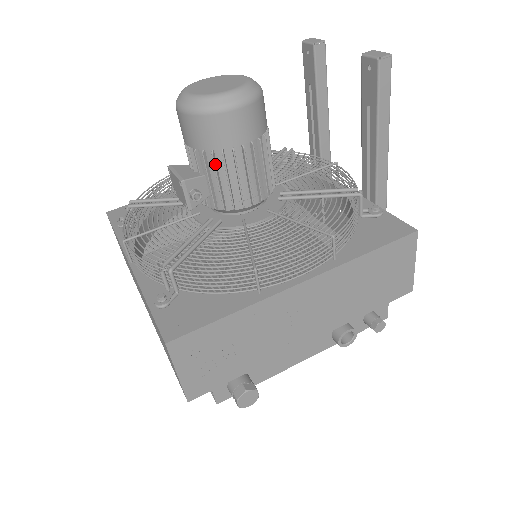
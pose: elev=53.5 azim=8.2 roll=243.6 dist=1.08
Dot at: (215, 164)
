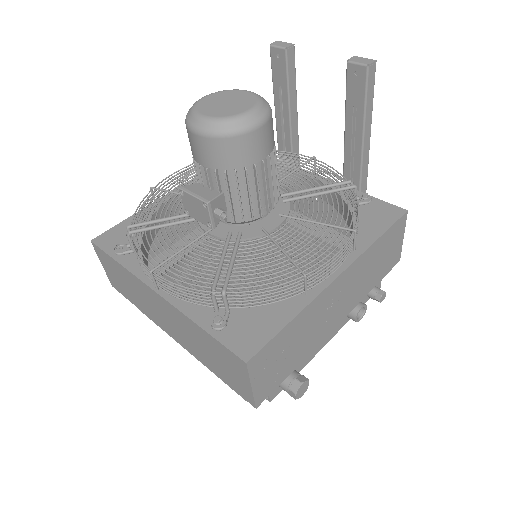
Dot at: (238, 181)
